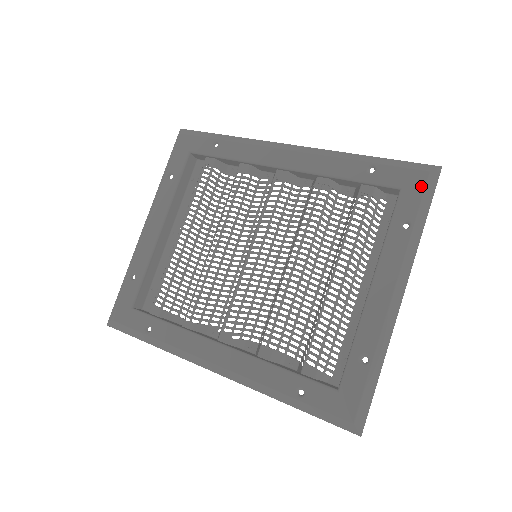
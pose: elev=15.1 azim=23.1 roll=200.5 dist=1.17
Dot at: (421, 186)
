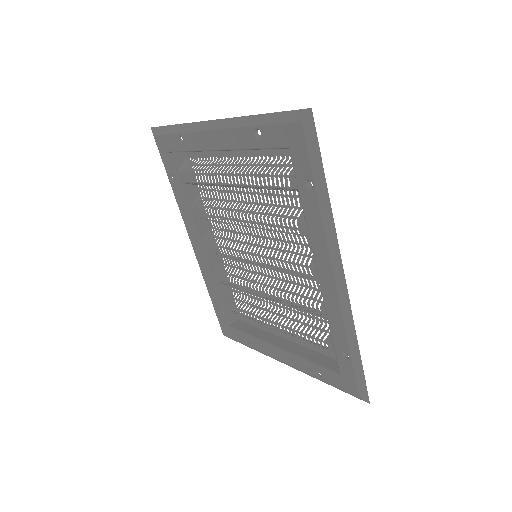
Dot at: (347, 390)
